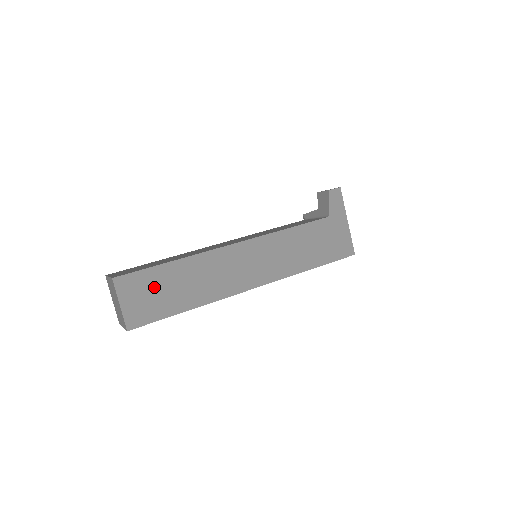
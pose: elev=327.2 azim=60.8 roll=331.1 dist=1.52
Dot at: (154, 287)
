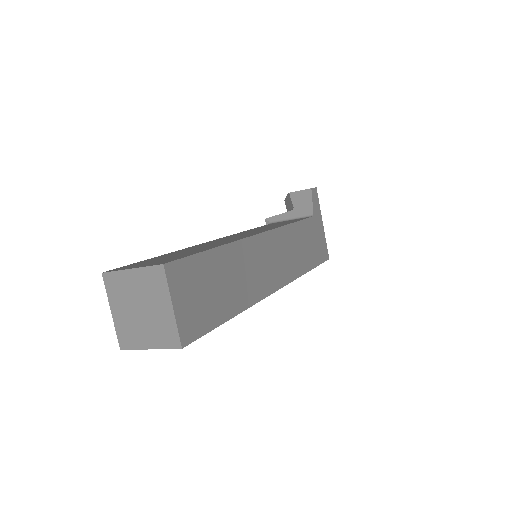
Dot at: (204, 282)
